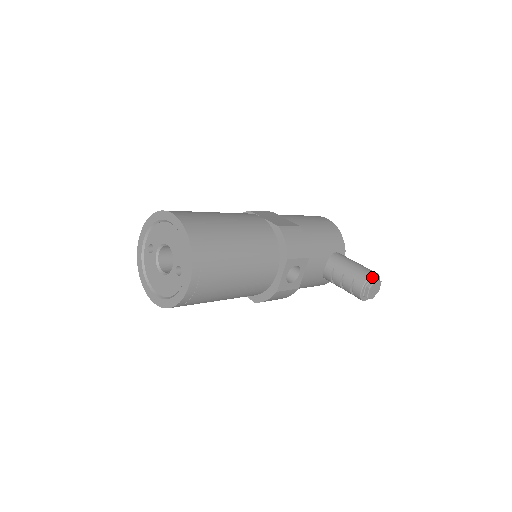
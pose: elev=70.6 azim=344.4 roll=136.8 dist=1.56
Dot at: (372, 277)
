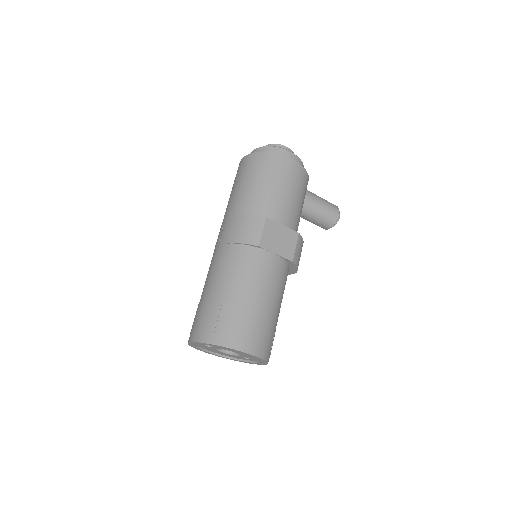
Dot at: (336, 219)
